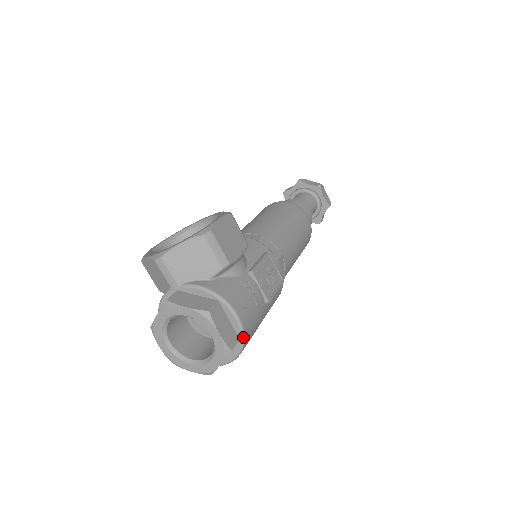
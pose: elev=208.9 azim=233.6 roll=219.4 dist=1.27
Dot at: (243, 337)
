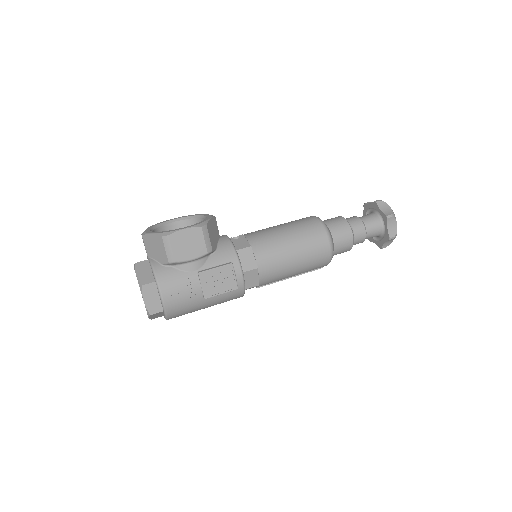
Dot at: (165, 311)
